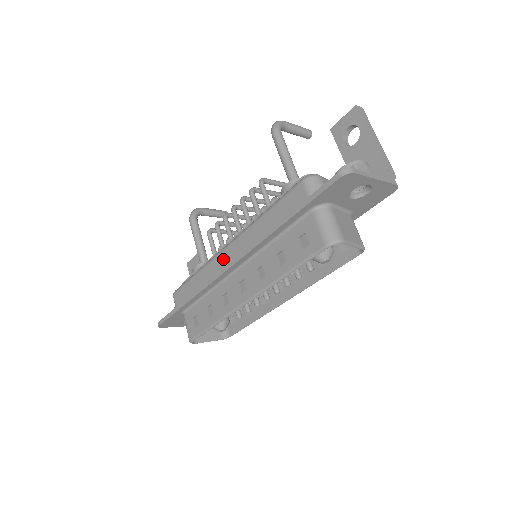
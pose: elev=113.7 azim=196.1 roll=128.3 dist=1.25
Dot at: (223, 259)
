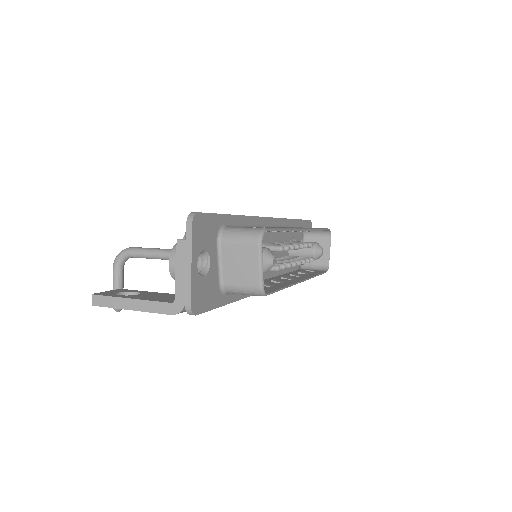
Dot at: occluded
